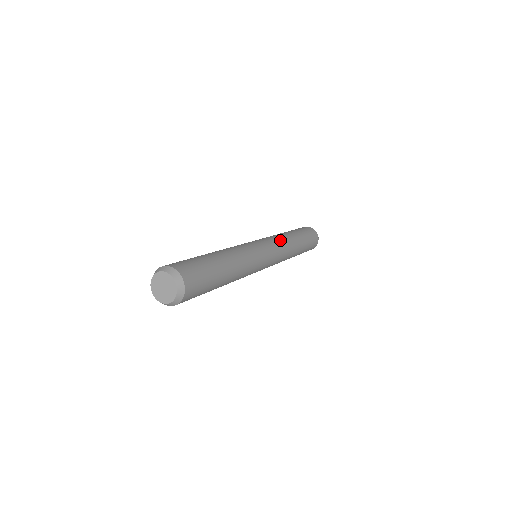
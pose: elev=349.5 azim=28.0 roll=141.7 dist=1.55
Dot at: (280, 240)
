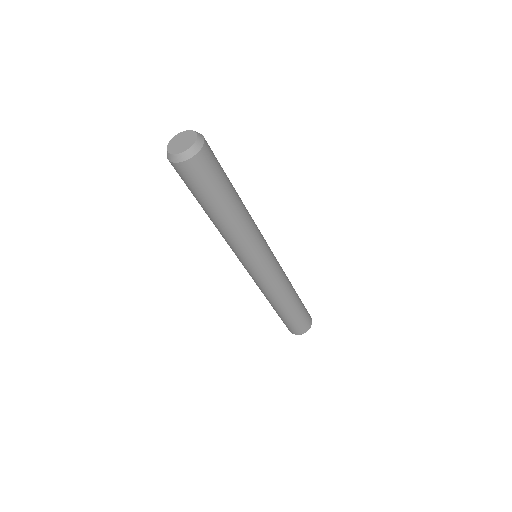
Dot at: occluded
